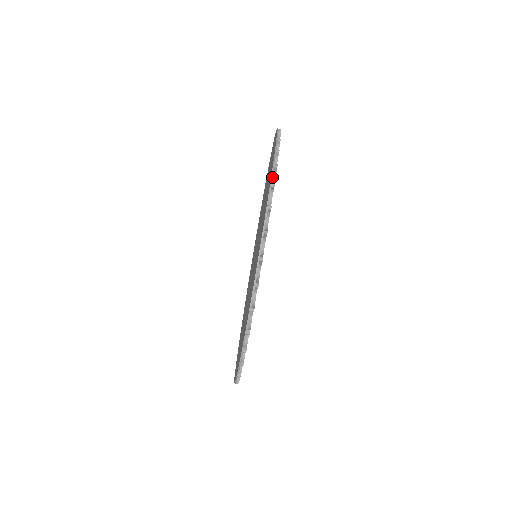
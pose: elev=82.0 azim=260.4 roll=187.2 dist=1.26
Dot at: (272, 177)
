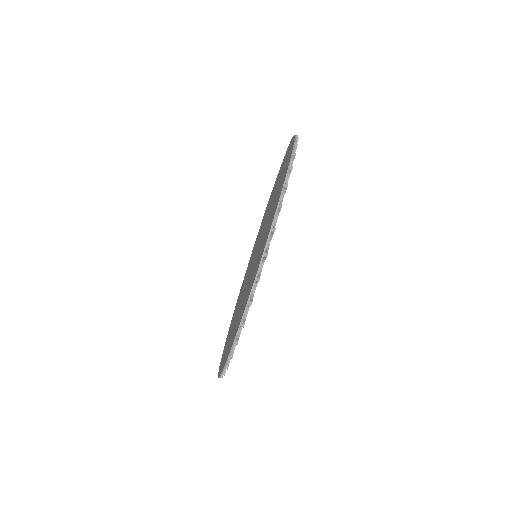
Dot at: occluded
